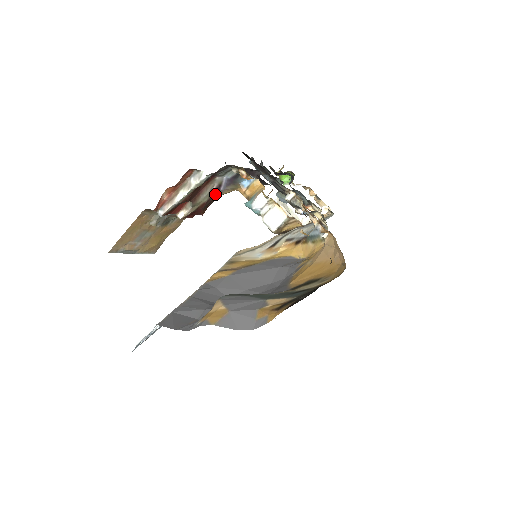
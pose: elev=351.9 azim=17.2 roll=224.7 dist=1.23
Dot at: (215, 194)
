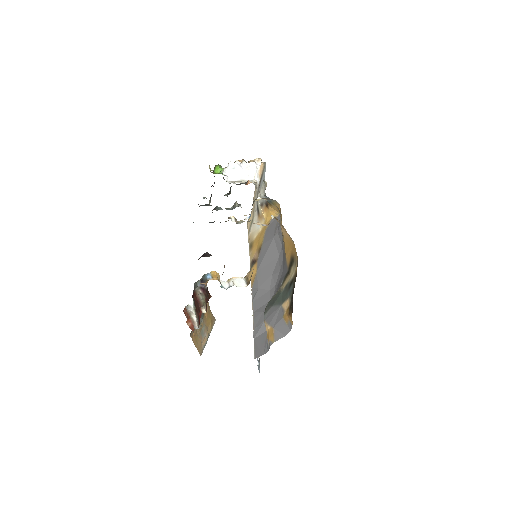
Dot at: (204, 290)
